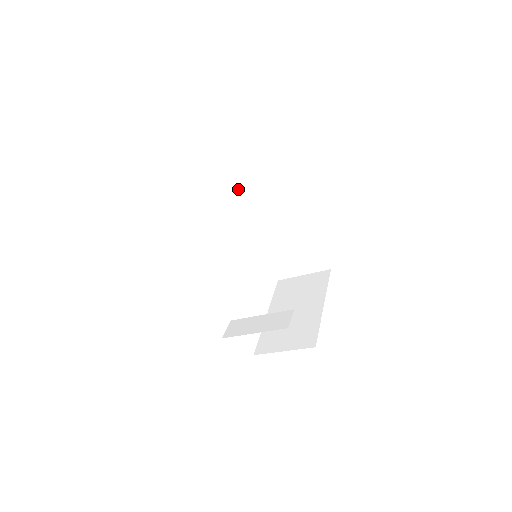
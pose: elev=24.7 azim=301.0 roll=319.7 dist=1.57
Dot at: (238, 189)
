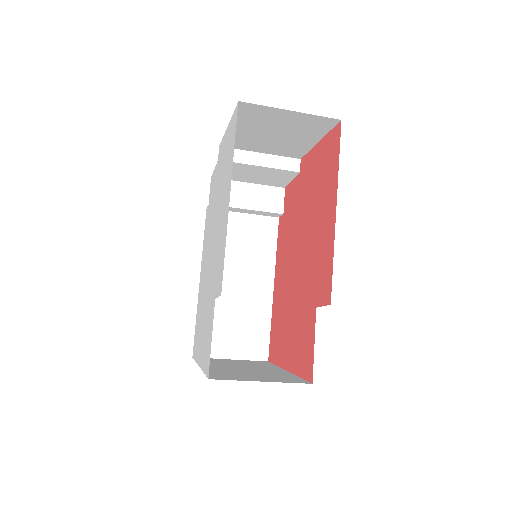
Dot at: (234, 206)
